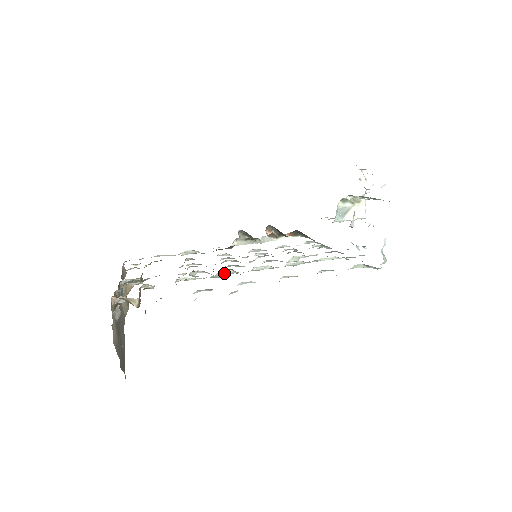
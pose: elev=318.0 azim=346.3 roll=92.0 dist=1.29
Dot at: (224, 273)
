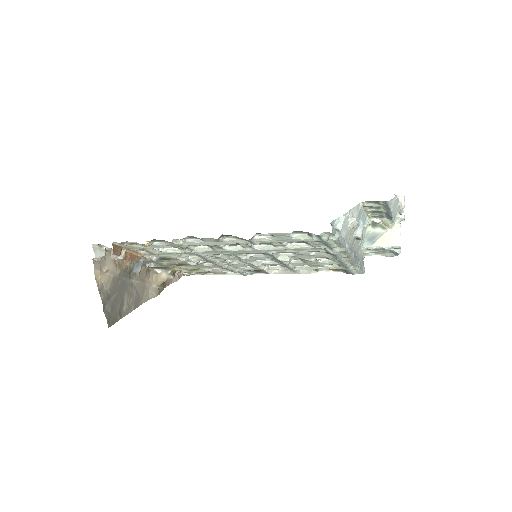
Dot at: (203, 249)
